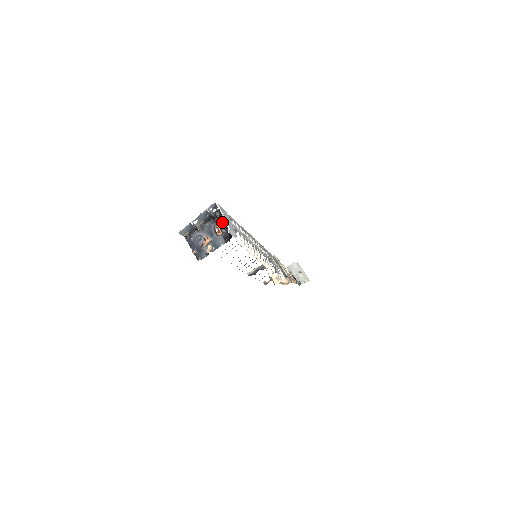
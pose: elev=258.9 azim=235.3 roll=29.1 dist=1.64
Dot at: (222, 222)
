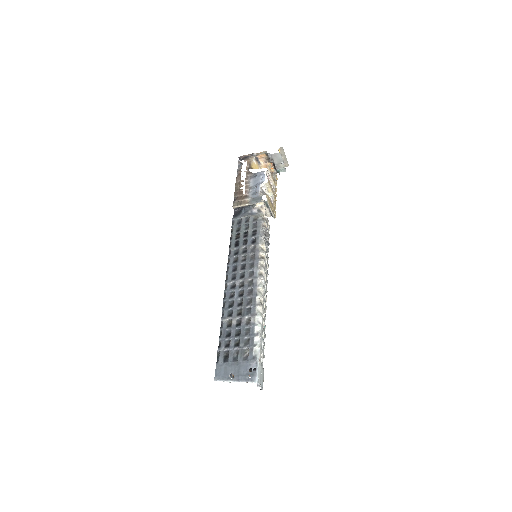
Dot at: (255, 370)
